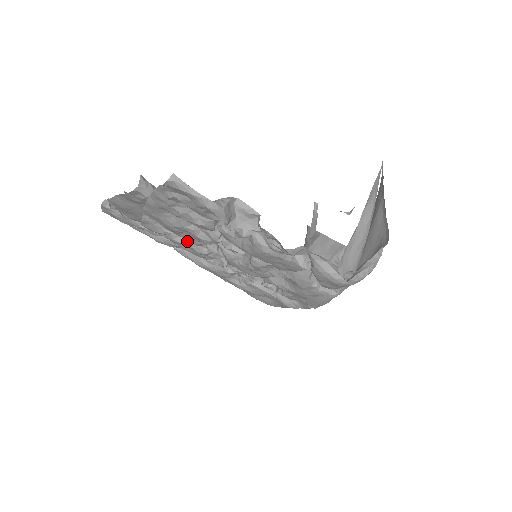
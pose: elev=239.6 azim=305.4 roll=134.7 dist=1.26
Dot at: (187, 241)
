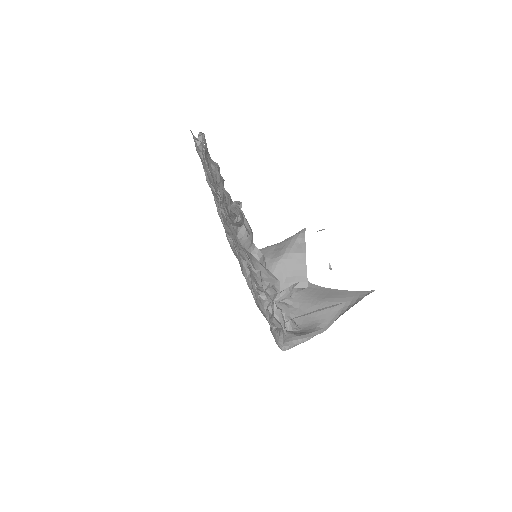
Dot at: occluded
